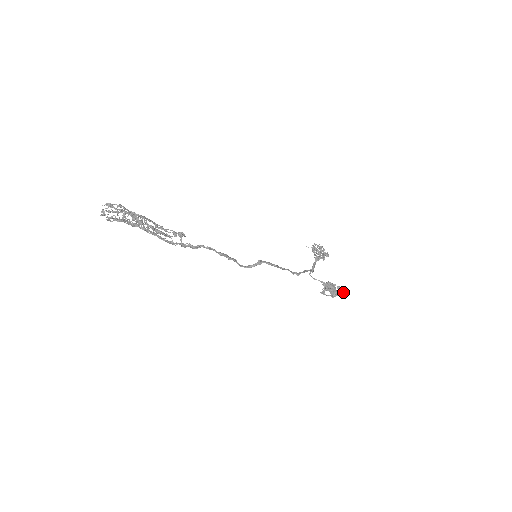
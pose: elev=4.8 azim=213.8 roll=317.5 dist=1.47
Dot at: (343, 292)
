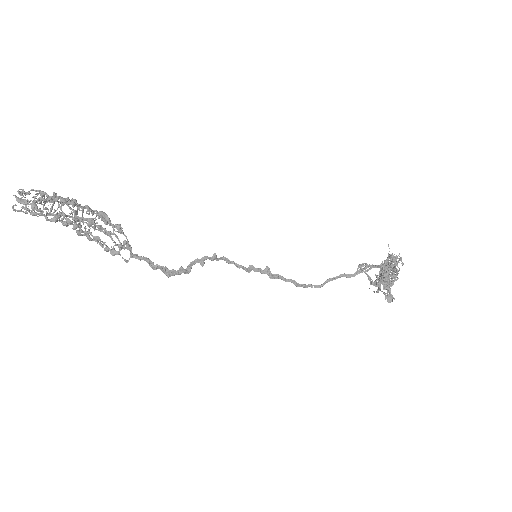
Dot at: (391, 294)
